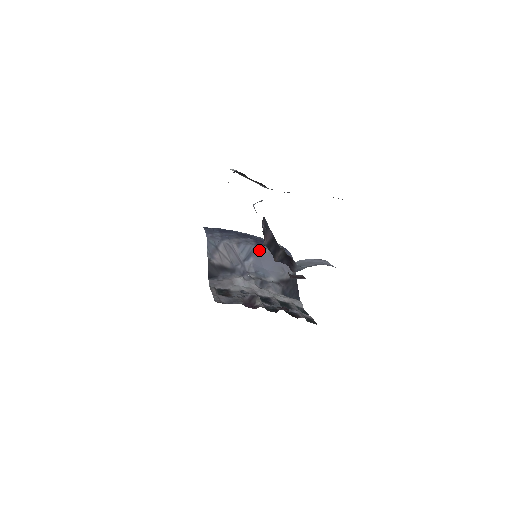
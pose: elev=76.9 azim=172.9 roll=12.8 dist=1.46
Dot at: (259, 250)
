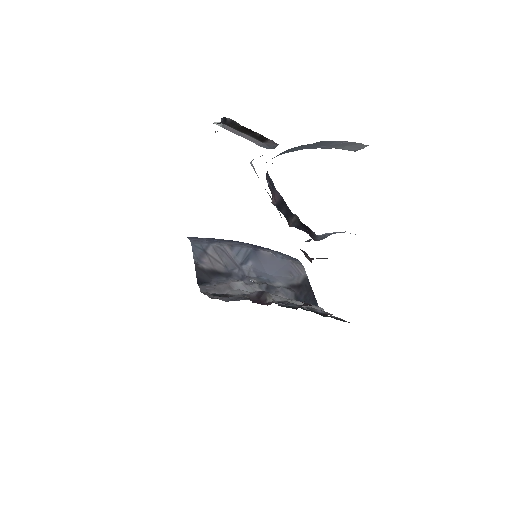
Dot at: (258, 253)
